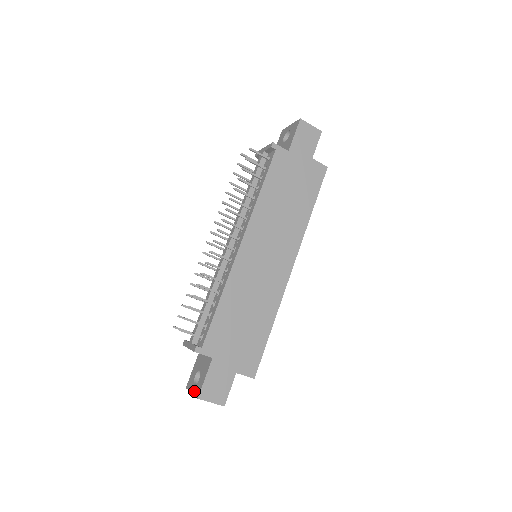
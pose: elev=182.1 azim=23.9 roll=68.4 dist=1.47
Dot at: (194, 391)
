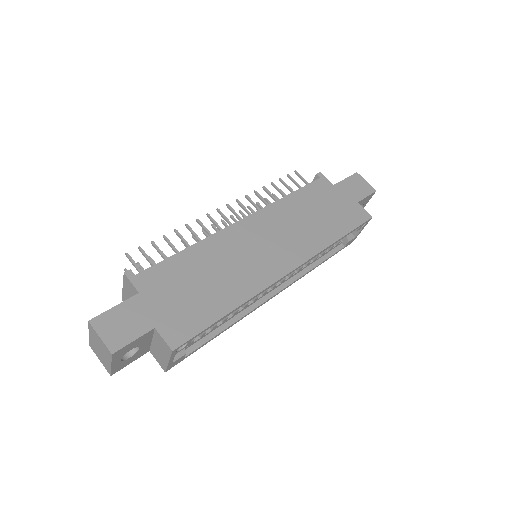
Dot at: occluded
